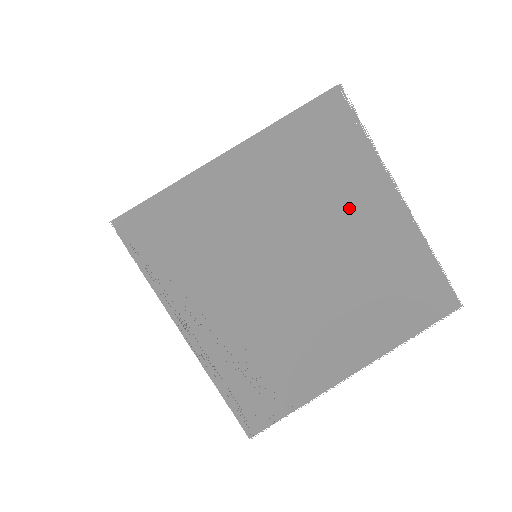
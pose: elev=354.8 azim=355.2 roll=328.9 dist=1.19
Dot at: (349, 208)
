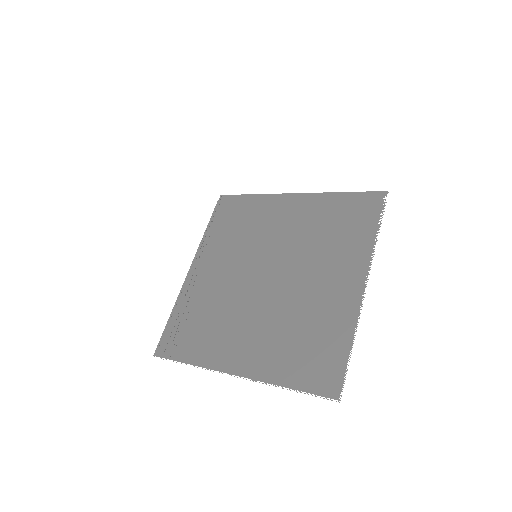
Dot at: (327, 266)
